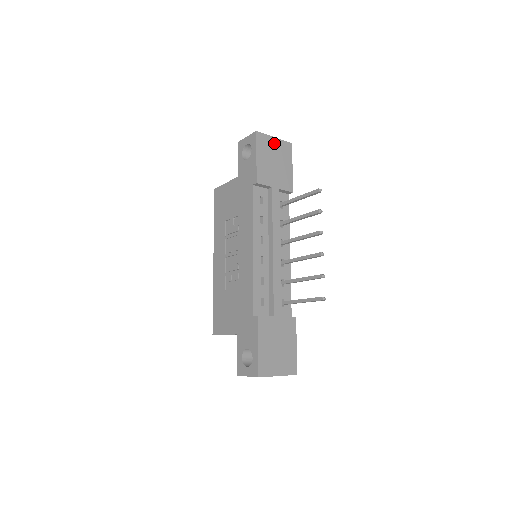
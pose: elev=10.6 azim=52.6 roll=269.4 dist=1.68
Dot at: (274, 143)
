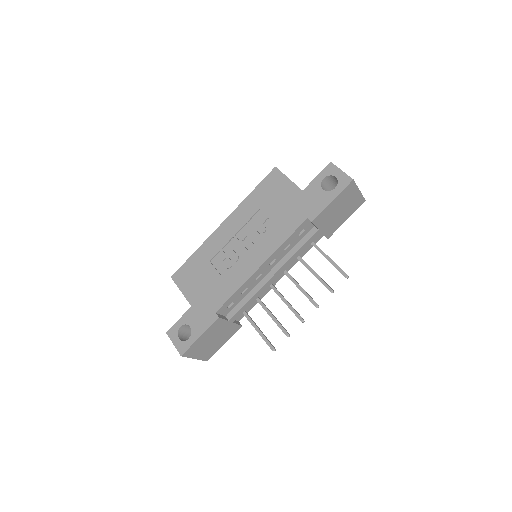
Dot at: (355, 195)
